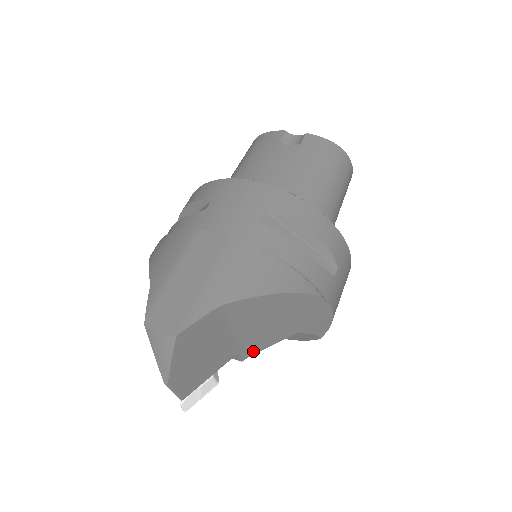
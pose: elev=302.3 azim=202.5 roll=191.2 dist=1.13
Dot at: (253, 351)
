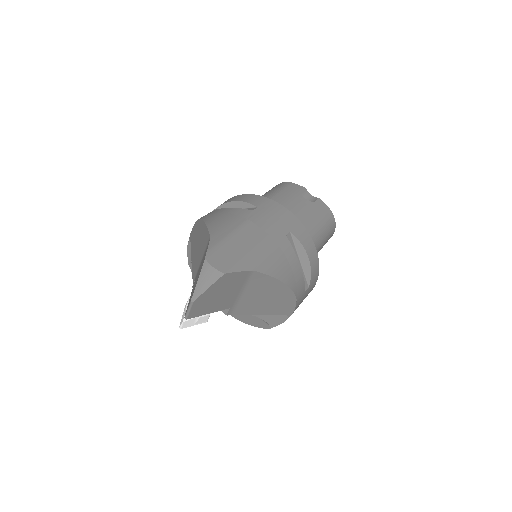
Dot at: (237, 312)
